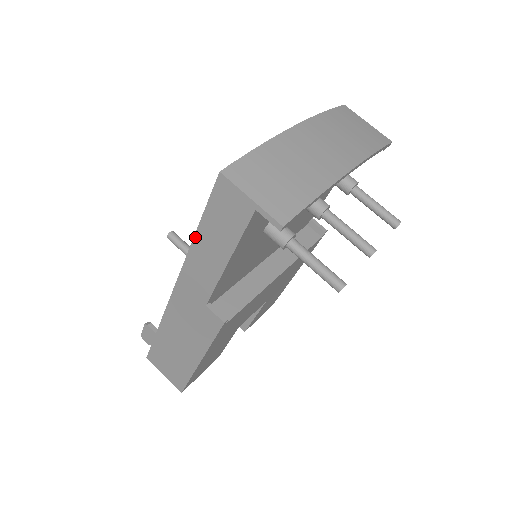
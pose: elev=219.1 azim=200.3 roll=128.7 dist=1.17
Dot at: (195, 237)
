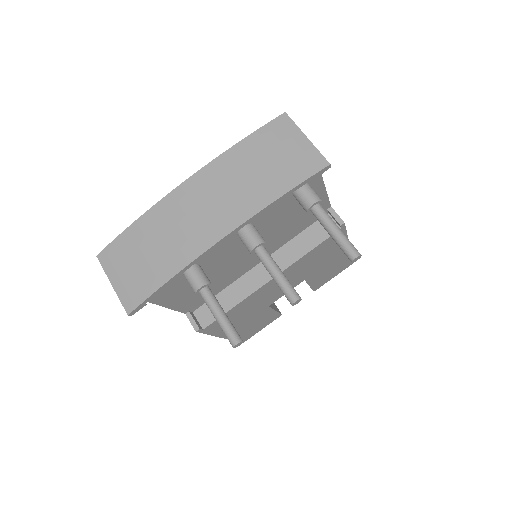
Dot at: occluded
